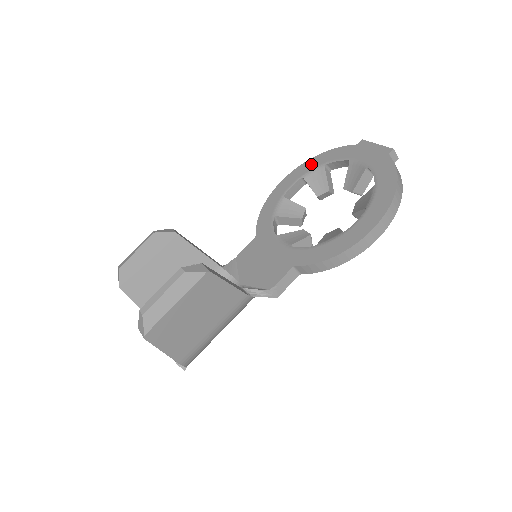
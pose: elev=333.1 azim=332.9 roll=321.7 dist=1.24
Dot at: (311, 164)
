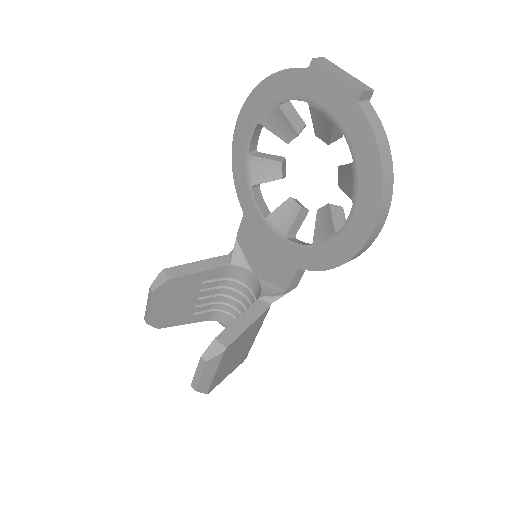
Dot at: (260, 100)
